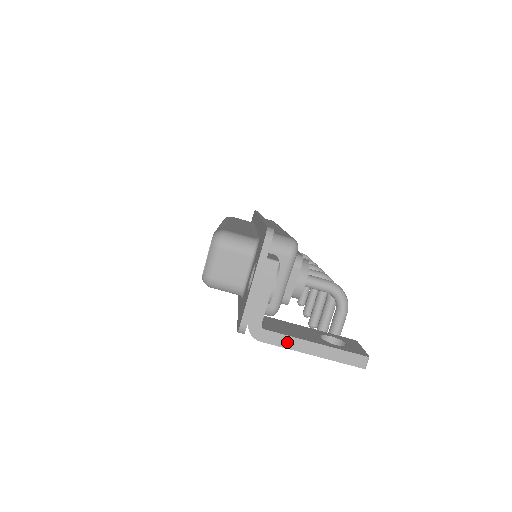
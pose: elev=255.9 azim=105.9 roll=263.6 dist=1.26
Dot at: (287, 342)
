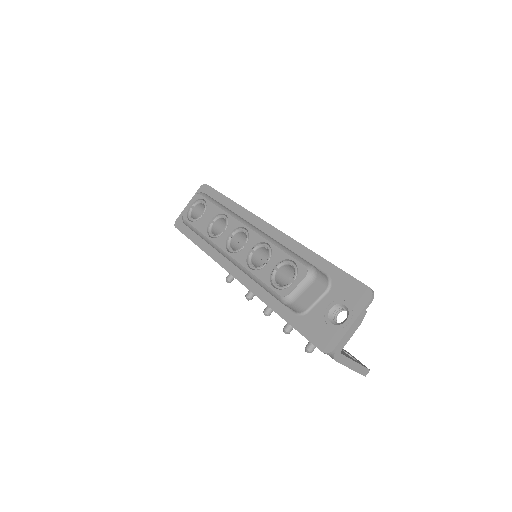
Dot at: (346, 361)
